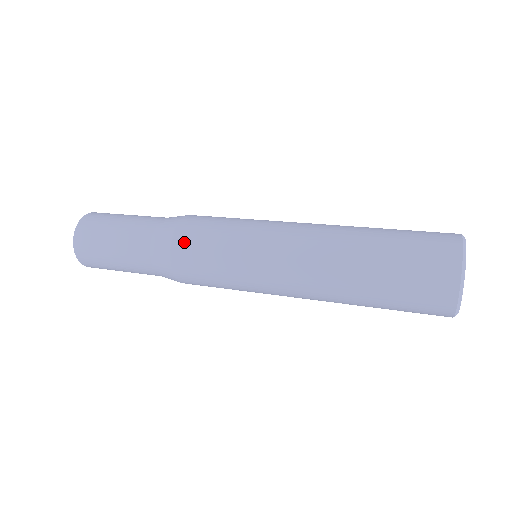
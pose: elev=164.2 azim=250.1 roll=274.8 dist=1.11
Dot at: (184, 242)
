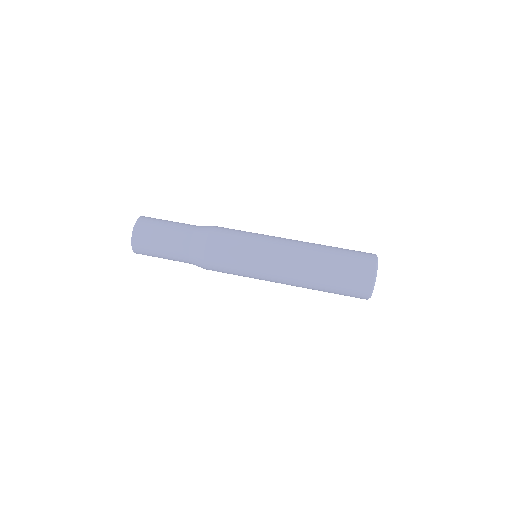
Dot at: (212, 262)
